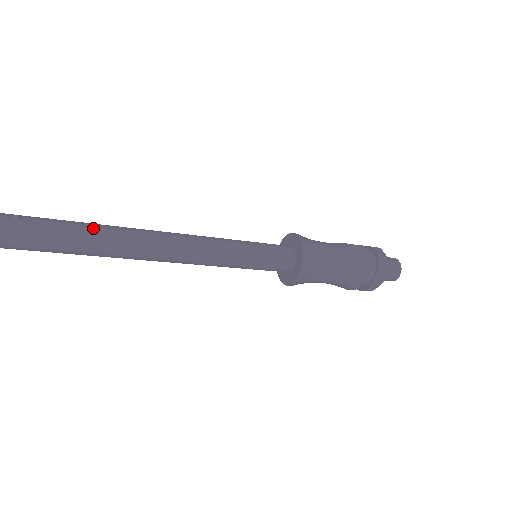
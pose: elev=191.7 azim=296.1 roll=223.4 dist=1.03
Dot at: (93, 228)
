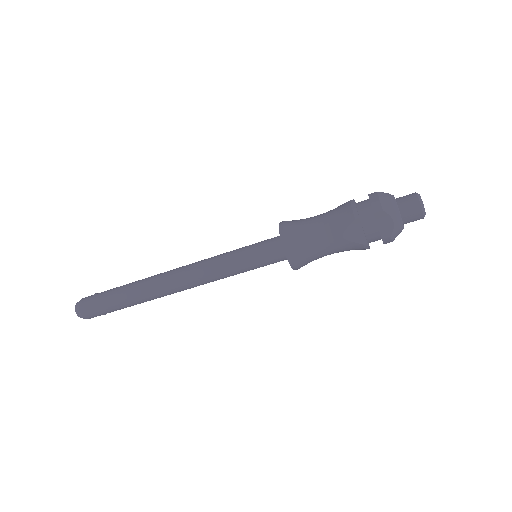
Dot at: (132, 284)
